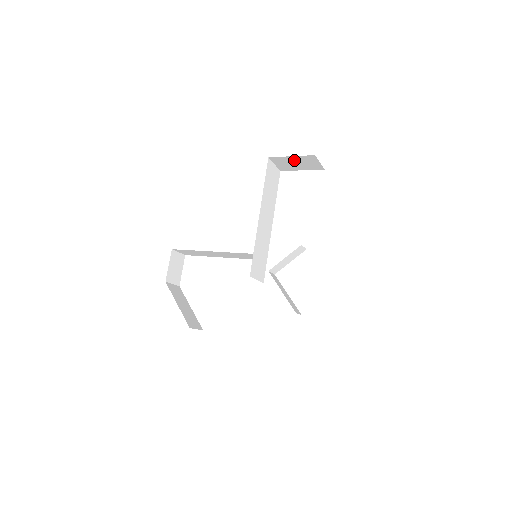
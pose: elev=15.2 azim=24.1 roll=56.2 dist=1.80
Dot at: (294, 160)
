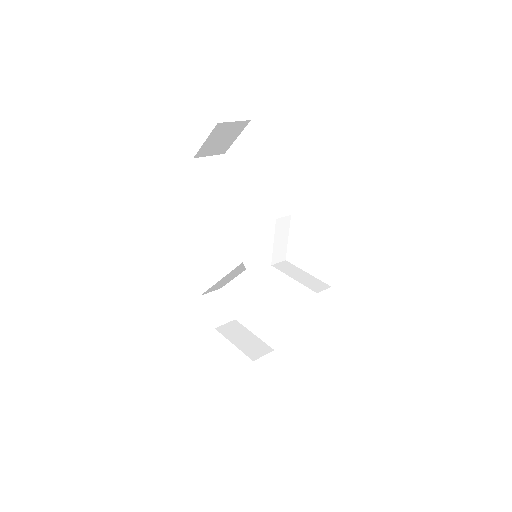
Dot at: (214, 140)
